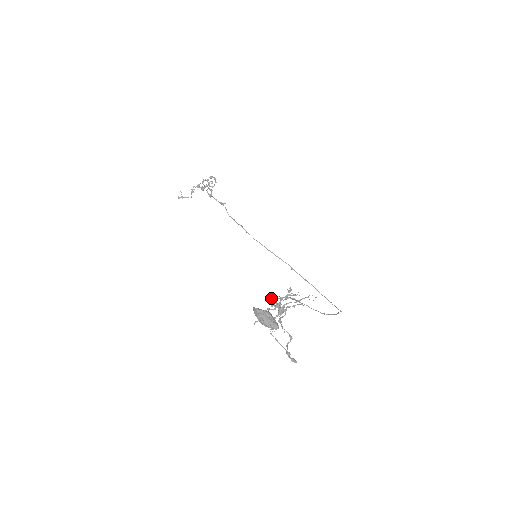
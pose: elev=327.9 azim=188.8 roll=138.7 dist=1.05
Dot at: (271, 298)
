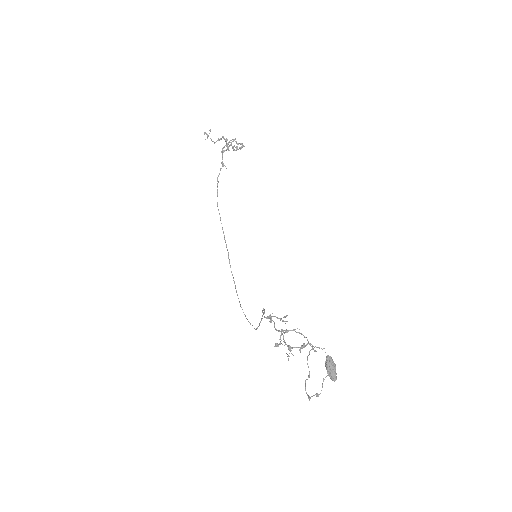
Dot at: (272, 313)
